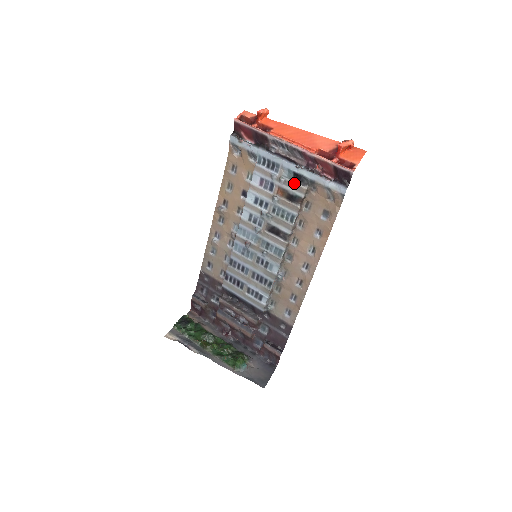
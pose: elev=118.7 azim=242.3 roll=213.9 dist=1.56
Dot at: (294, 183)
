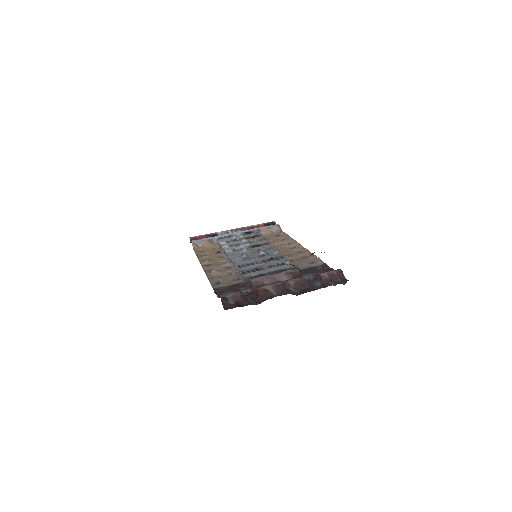
Dot at: (249, 234)
